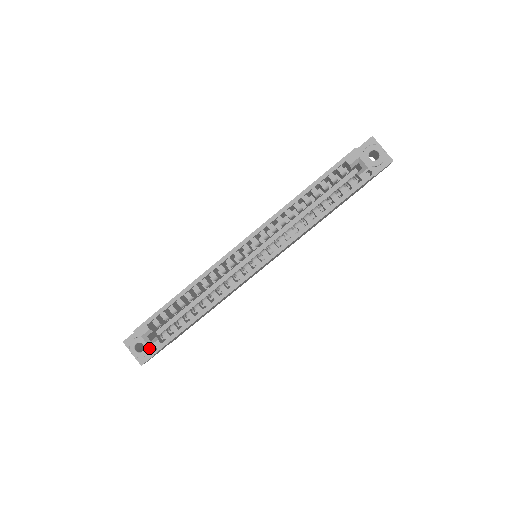
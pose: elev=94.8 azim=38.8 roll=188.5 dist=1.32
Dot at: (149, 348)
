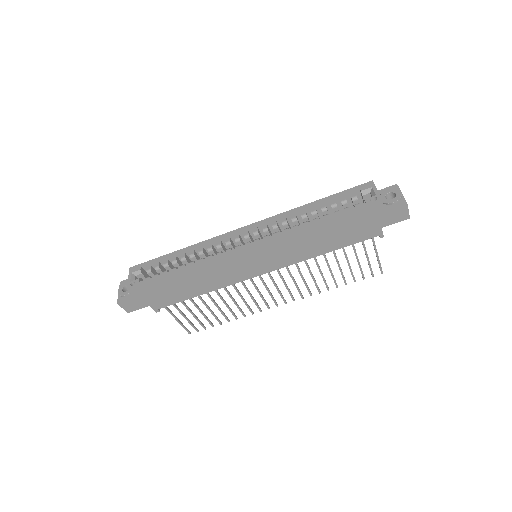
Dot at: (129, 282)
